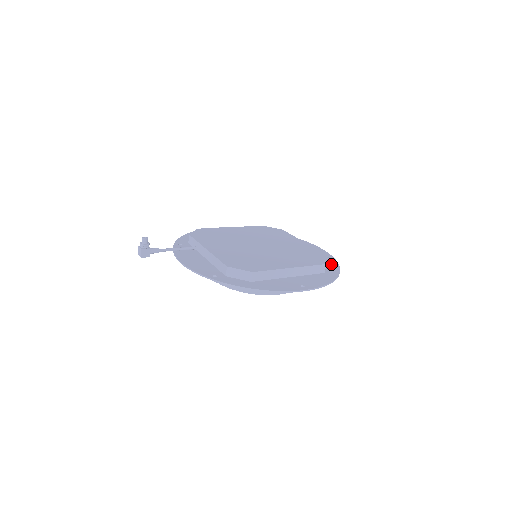
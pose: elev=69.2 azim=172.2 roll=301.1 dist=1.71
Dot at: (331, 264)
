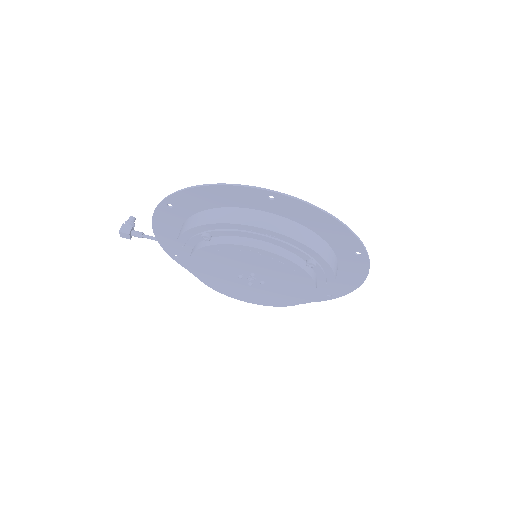
Dot at: (354, 249)
